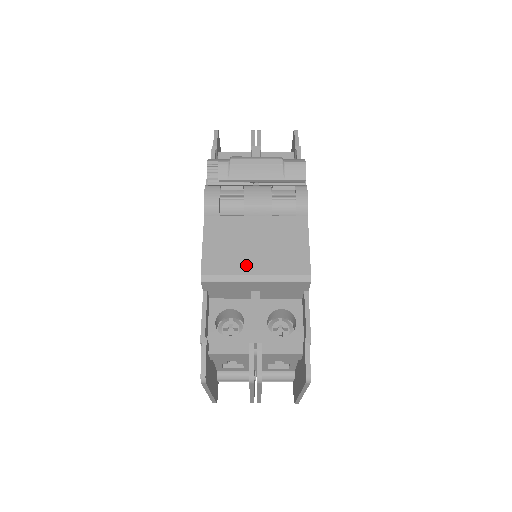
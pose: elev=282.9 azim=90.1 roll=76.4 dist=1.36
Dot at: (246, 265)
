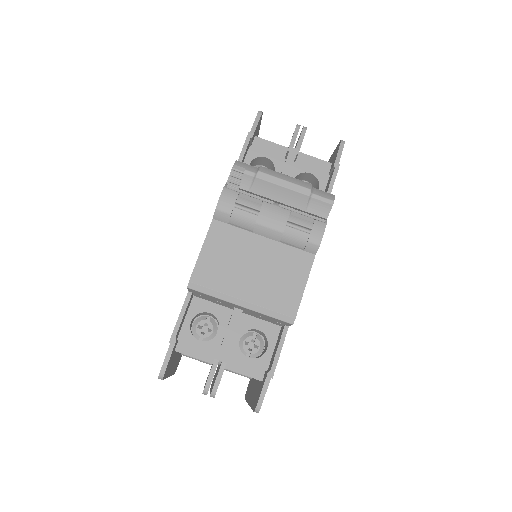
Dot at: (236, 286)
